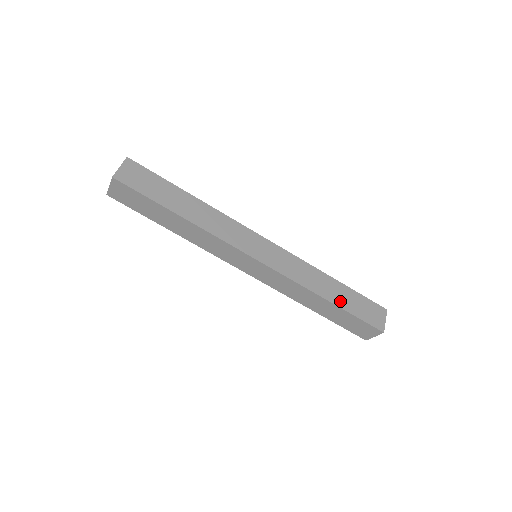
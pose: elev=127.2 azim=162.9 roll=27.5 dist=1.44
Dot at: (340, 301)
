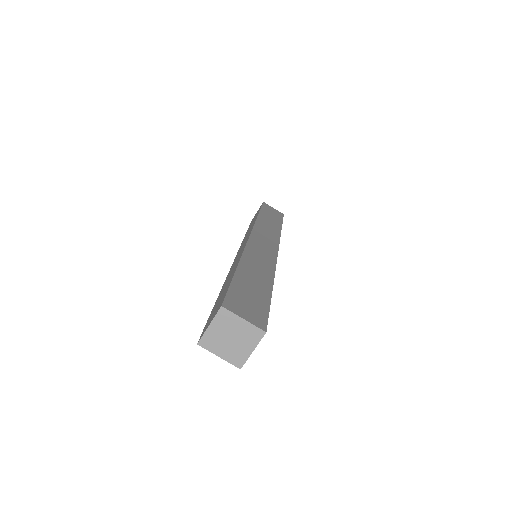
Dot at: occluded
